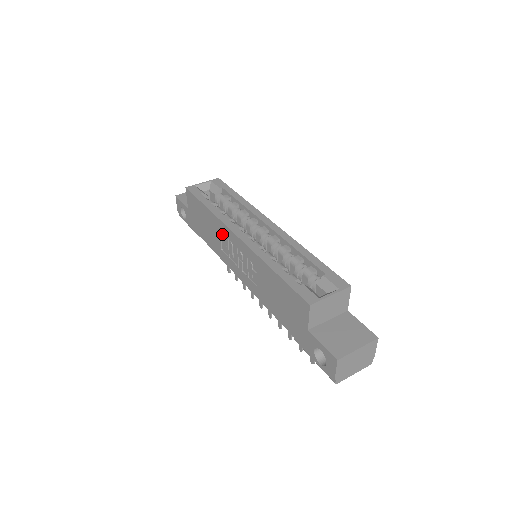
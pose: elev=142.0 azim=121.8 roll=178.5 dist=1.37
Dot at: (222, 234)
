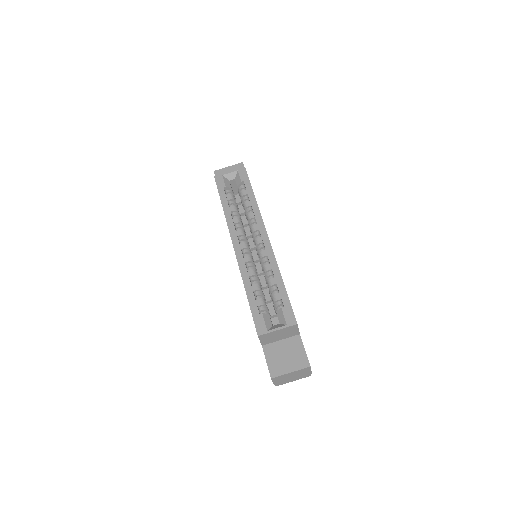
Dot at: occluded
